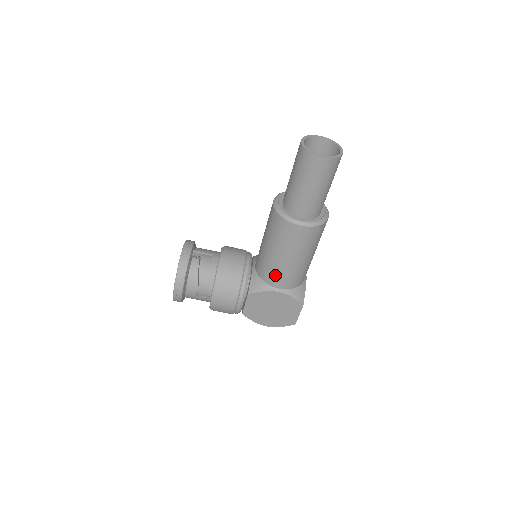
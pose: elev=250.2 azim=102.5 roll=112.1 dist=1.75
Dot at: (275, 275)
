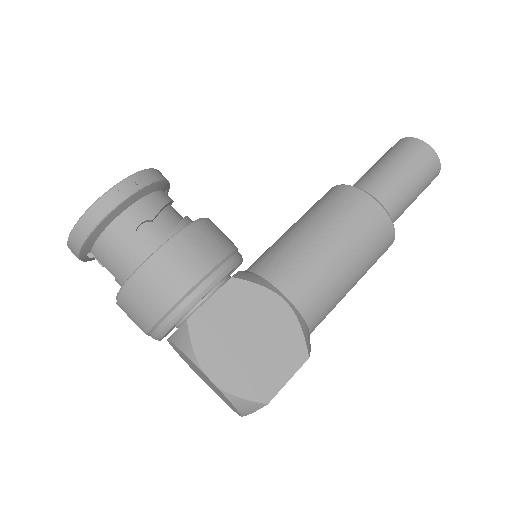
Dot at: (296, 269)
